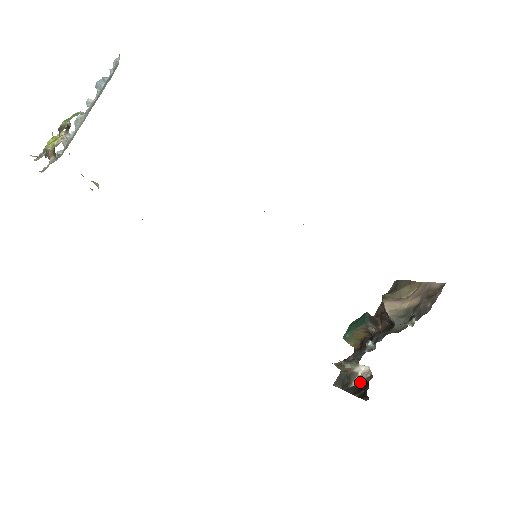
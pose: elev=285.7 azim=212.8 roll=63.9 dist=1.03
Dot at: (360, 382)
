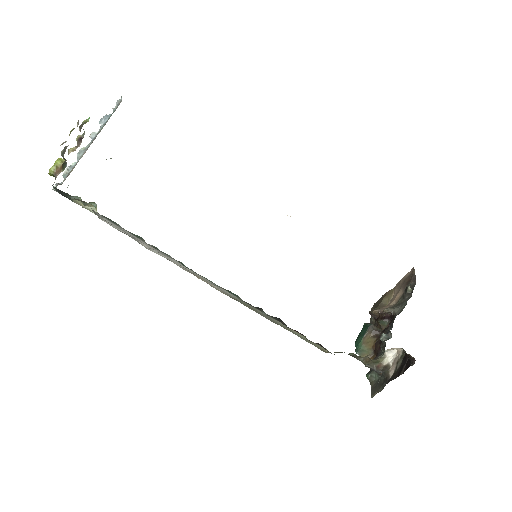
Dot at: (396, 365)
